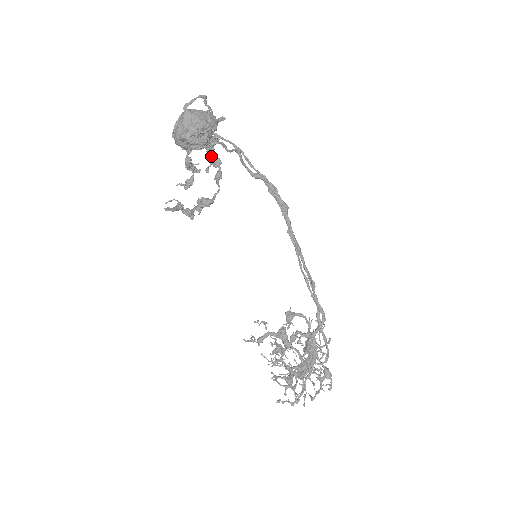
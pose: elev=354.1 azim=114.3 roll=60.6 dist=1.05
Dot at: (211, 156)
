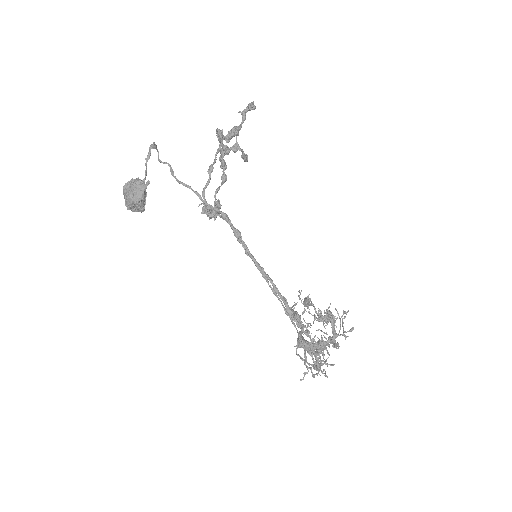
Dot at: occluded
